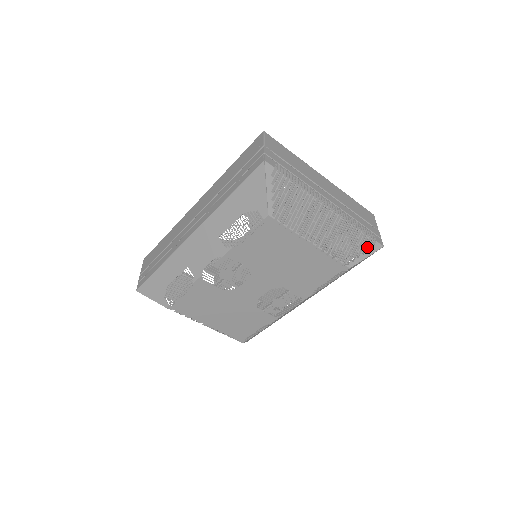
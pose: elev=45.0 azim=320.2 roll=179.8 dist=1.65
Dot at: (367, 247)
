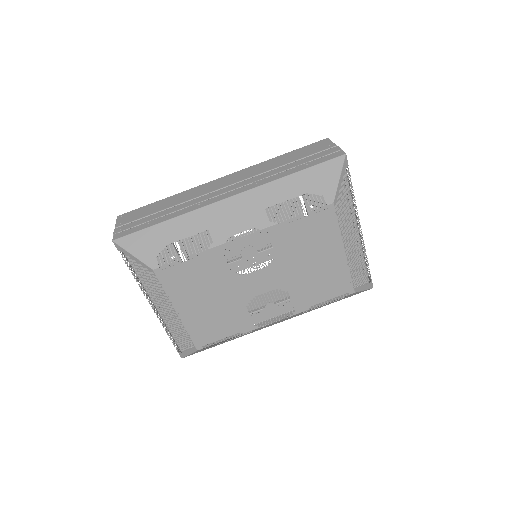
Dot at: occluded
